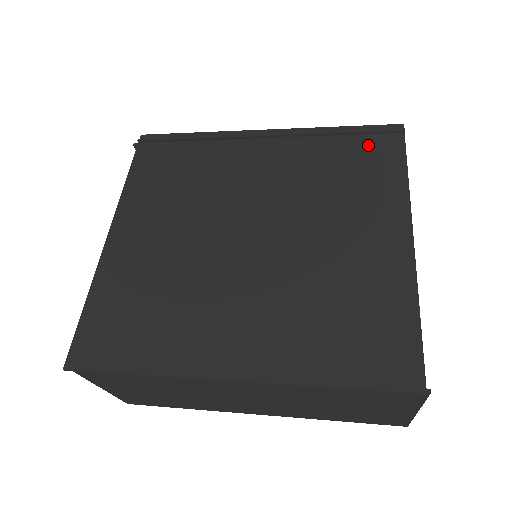
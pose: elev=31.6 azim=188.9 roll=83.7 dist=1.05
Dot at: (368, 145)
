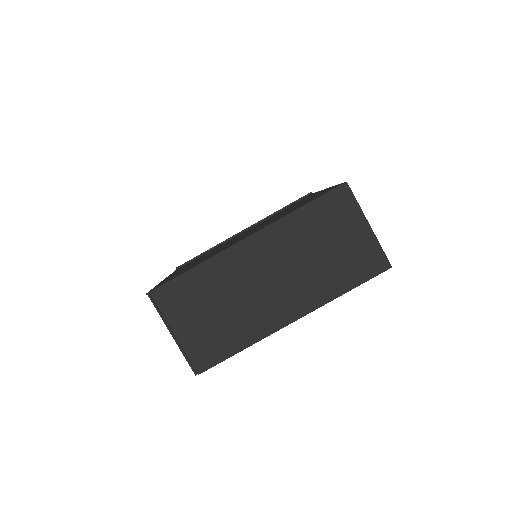
Dot at: (296, 202)
